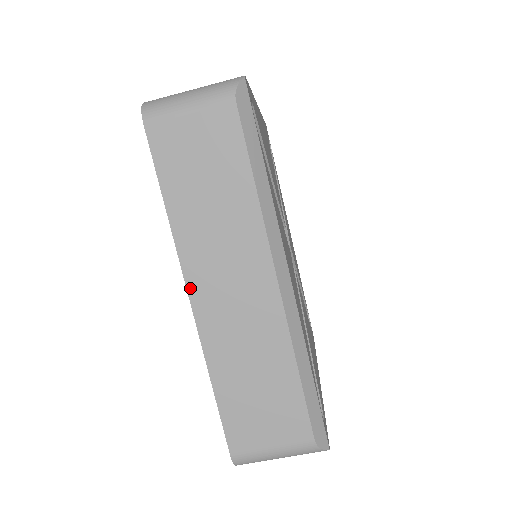
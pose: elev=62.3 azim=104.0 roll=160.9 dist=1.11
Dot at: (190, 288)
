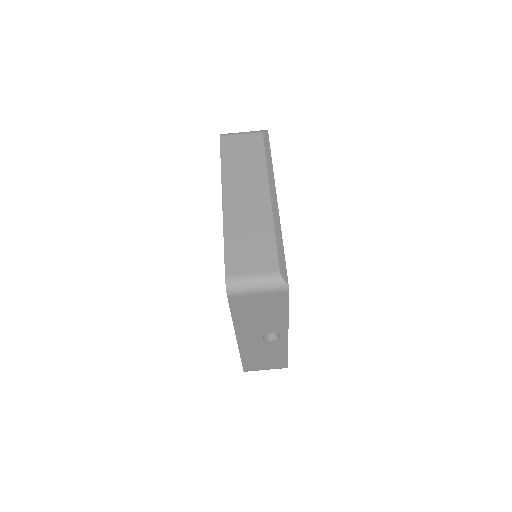
Dot at: (224, 194)
